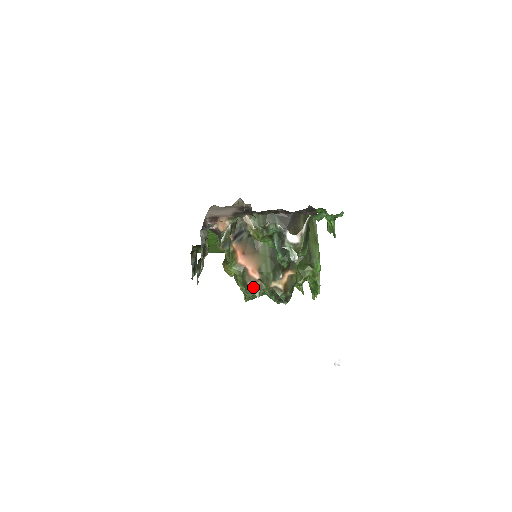
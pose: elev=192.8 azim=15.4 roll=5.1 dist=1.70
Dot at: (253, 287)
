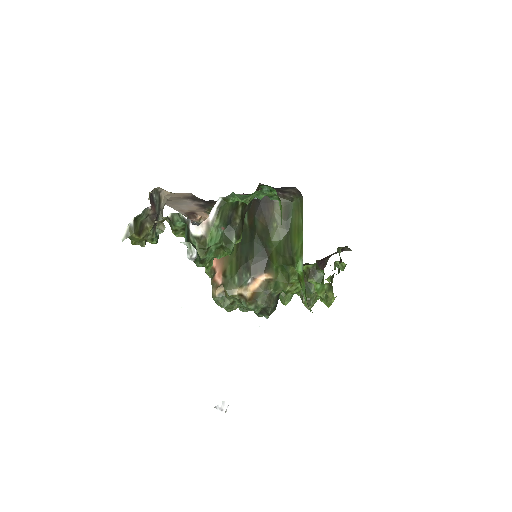
Dot at: (215, 294)
